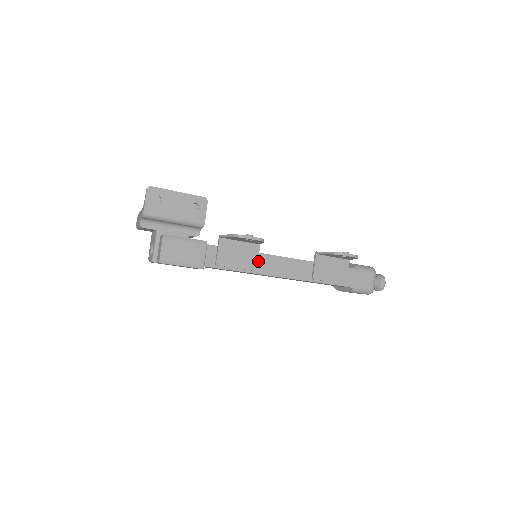
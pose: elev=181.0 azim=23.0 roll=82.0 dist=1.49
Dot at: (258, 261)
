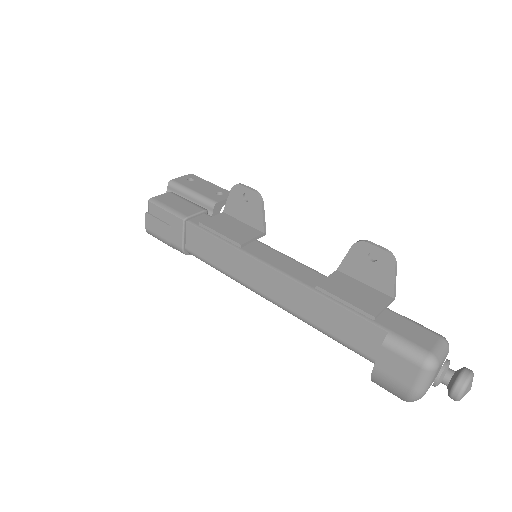
Dot at: (251, 244)
